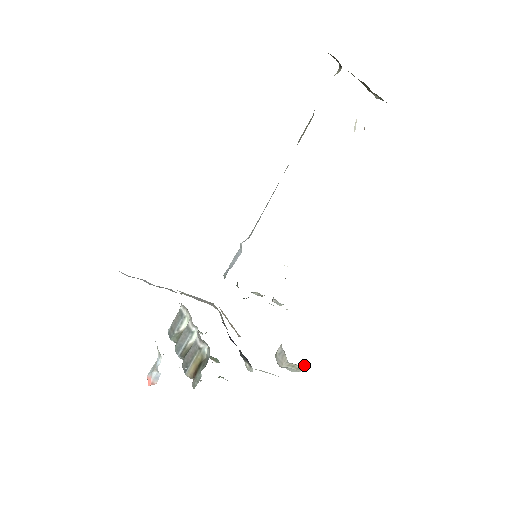
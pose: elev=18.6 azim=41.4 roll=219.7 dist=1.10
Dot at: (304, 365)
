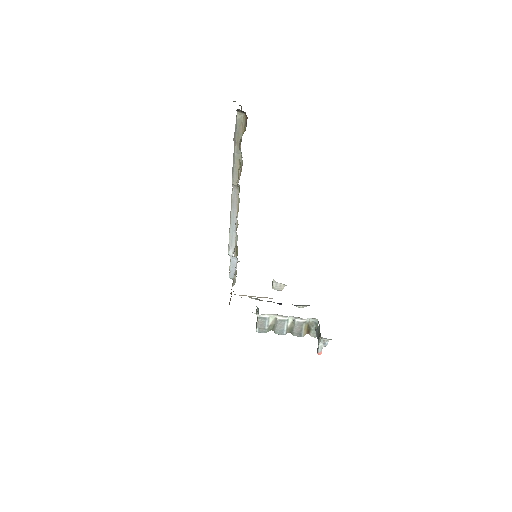
Dot at: occluded
